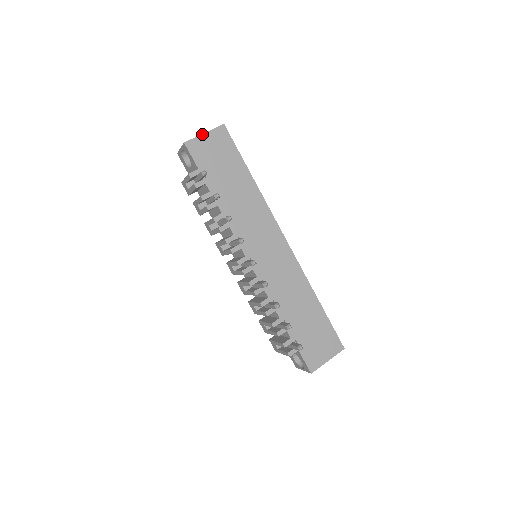
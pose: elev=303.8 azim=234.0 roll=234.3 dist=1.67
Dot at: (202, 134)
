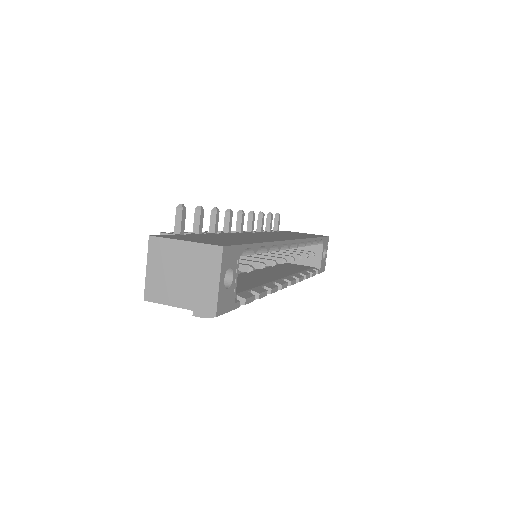
Dot at: occluded
